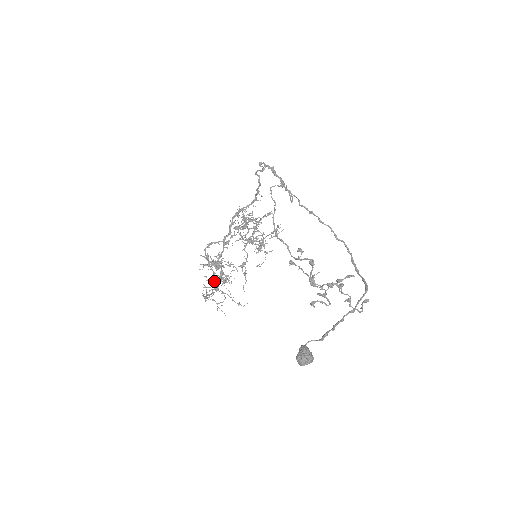
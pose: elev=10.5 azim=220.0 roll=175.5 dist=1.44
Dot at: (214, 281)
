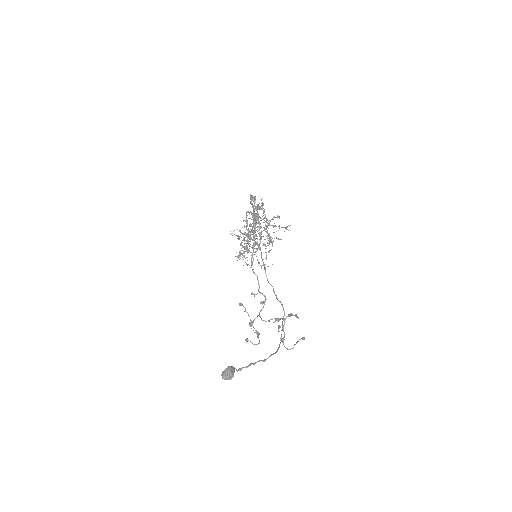
Dot at: occluded
